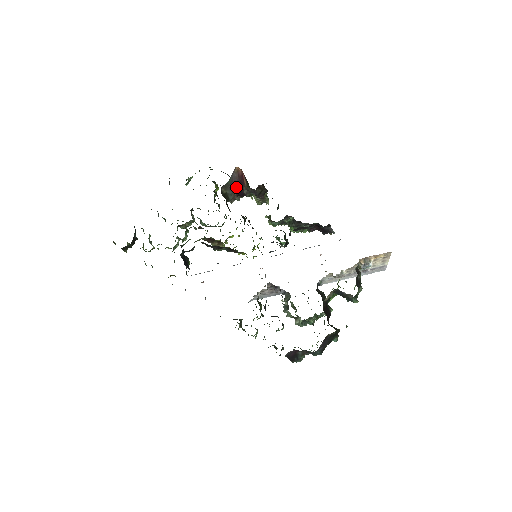
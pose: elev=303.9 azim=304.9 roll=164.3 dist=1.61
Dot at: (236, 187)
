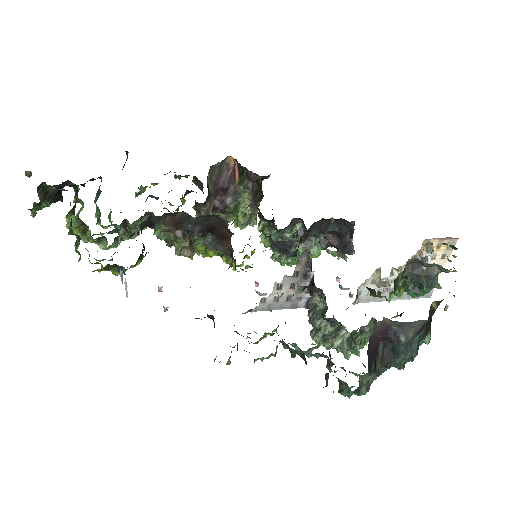
Dot at: (218, 190)
